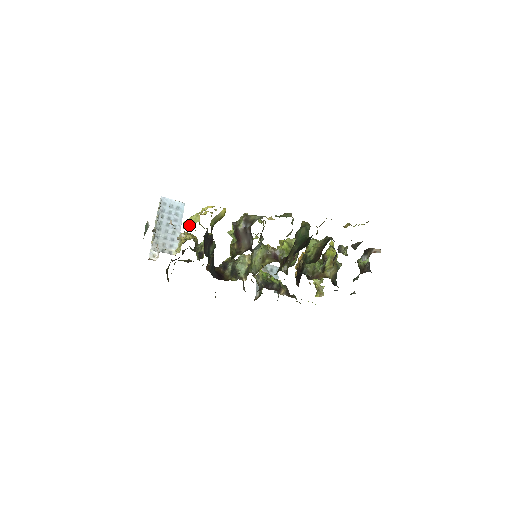
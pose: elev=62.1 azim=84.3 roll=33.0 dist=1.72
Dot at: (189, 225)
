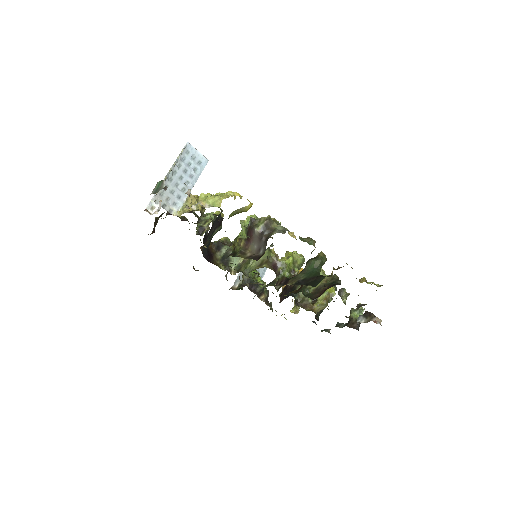
Dot at: (206, 204)
